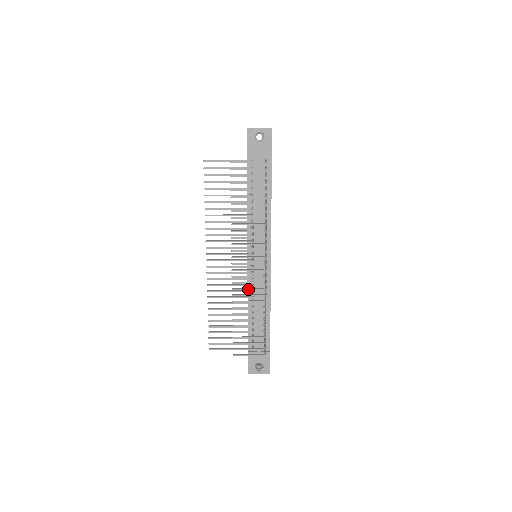
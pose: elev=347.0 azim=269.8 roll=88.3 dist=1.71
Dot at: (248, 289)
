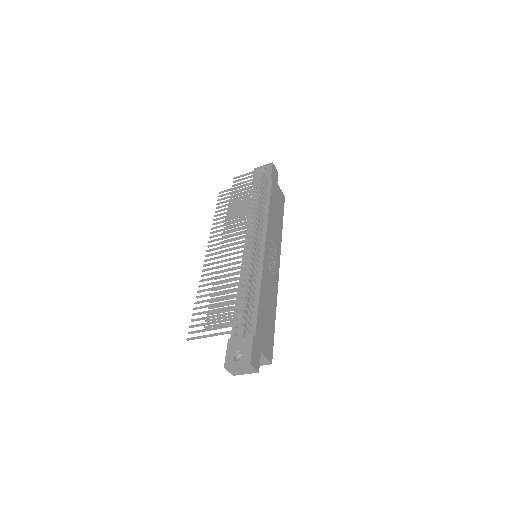
Dot at: (231, 258)
